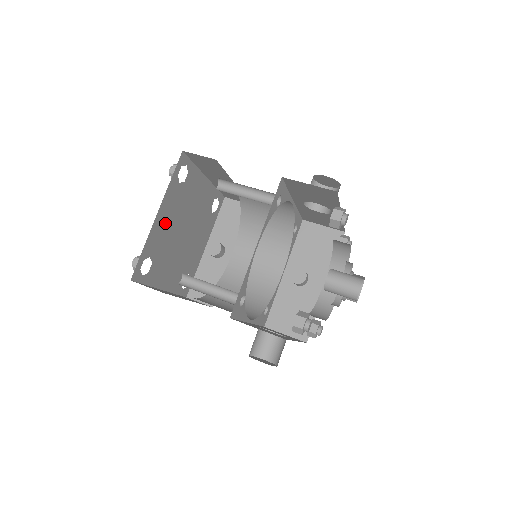
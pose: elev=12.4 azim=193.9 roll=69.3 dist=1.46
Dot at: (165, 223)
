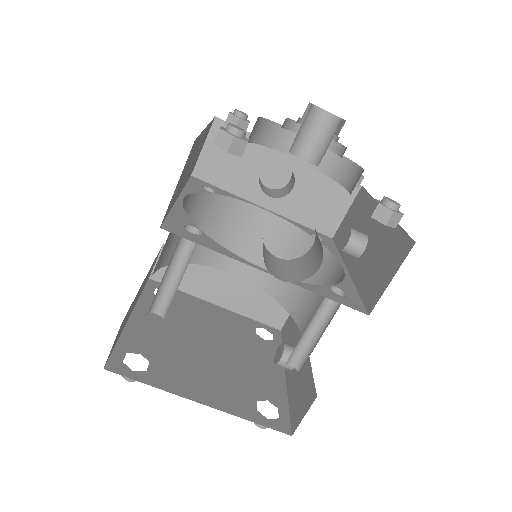
Dot at: (155, 328)
